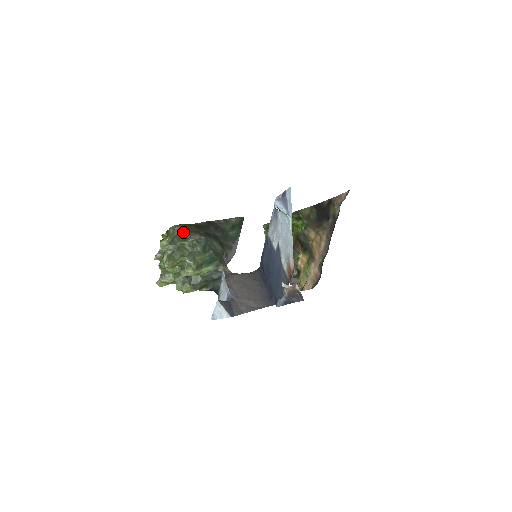
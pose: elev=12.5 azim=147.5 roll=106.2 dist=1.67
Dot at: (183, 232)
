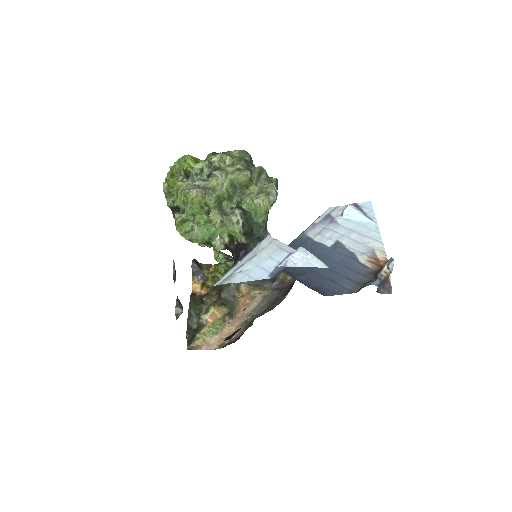
Dot at: occluded
